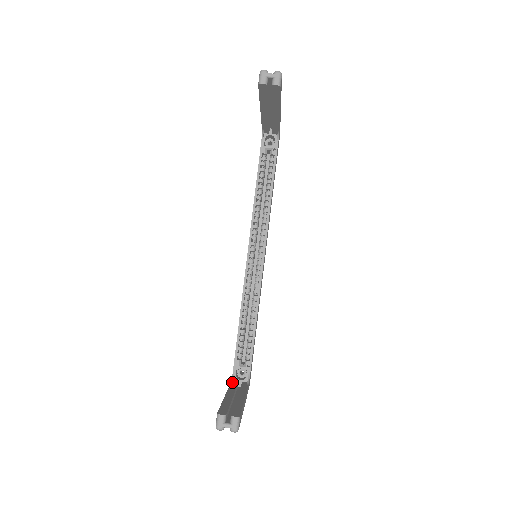
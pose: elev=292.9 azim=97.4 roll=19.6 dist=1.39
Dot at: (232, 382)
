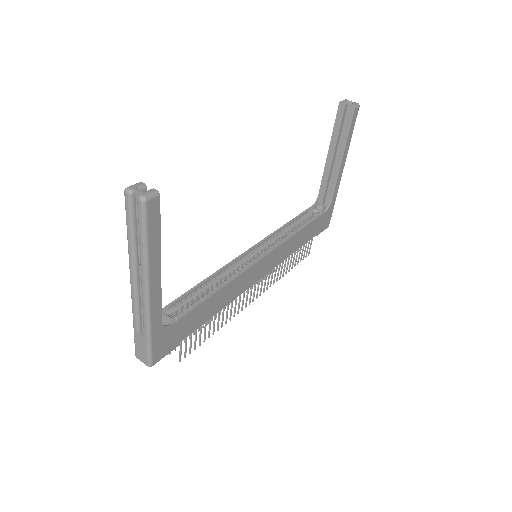
Dot at: occluded
